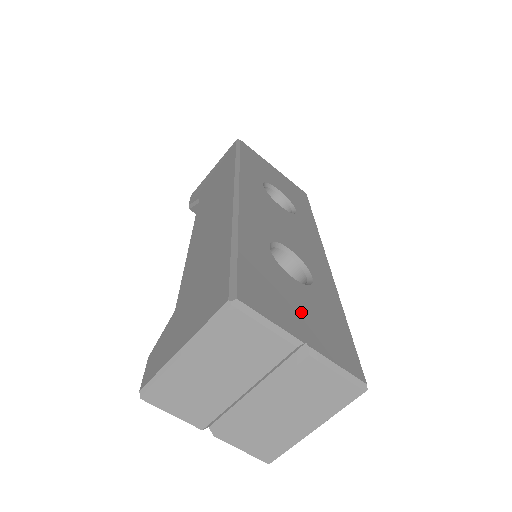
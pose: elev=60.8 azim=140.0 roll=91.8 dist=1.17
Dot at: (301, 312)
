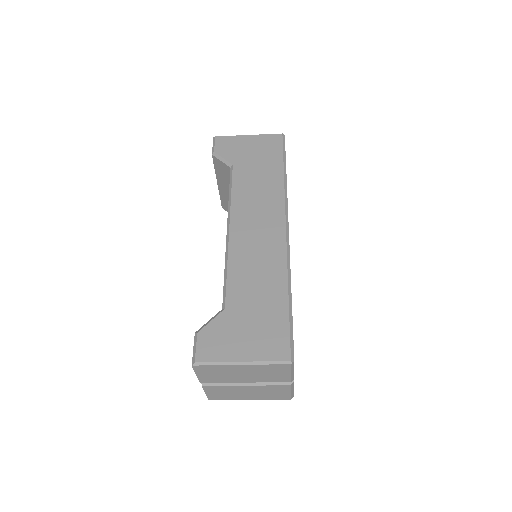
Dot at: occluded
